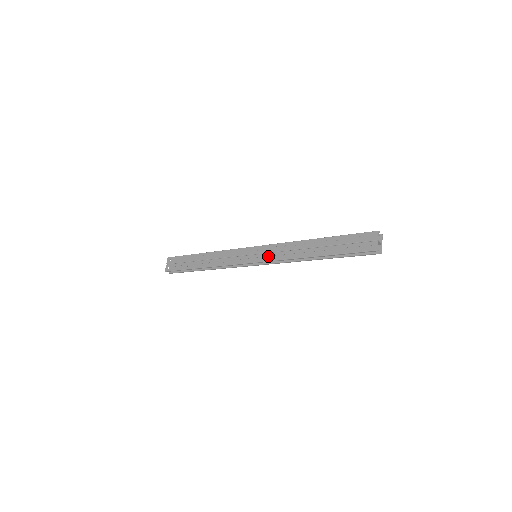
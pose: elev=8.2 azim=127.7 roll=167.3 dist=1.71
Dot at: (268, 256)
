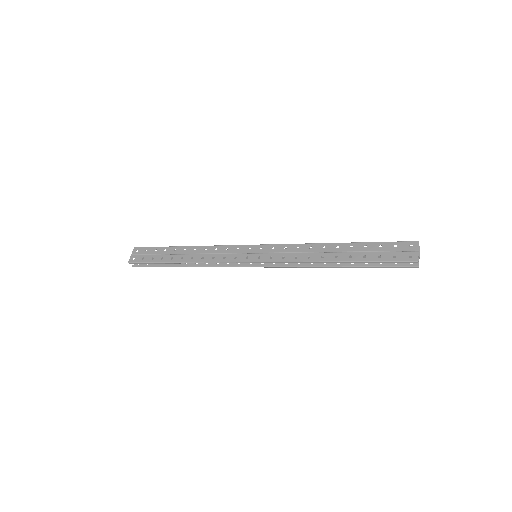
Dot at: (274, 256)
